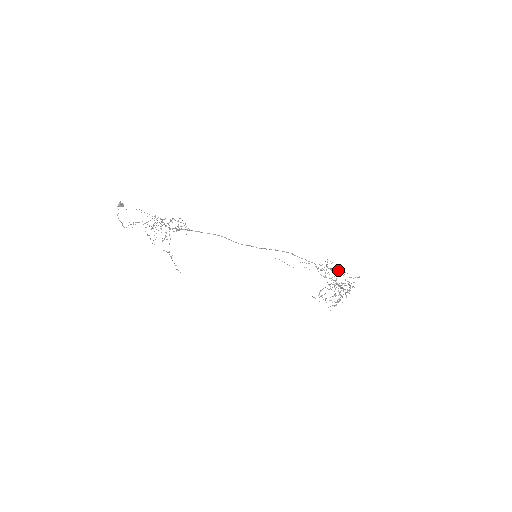
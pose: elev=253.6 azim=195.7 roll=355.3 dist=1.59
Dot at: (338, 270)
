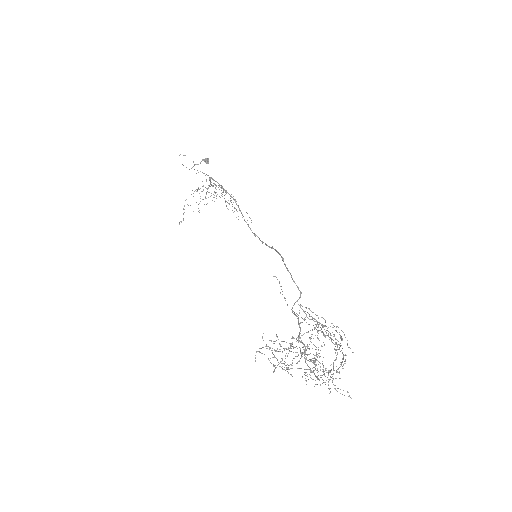
Dot at: occluded
